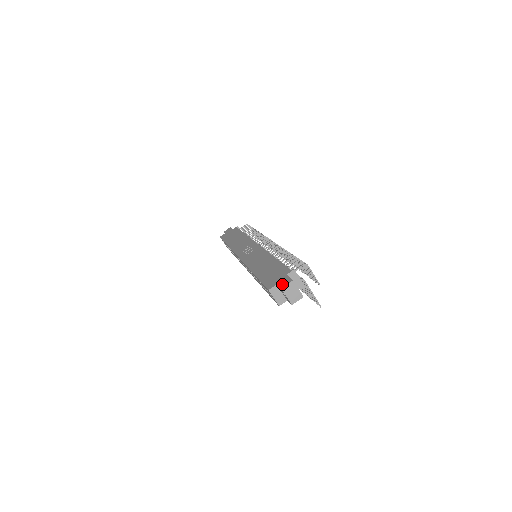
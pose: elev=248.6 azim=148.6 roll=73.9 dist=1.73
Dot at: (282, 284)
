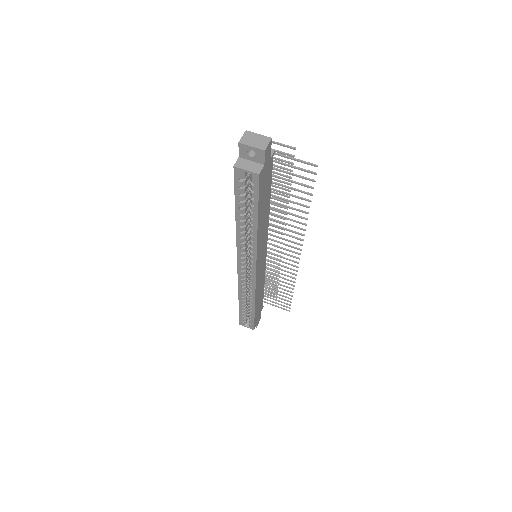
Dot at: (240, 146)
